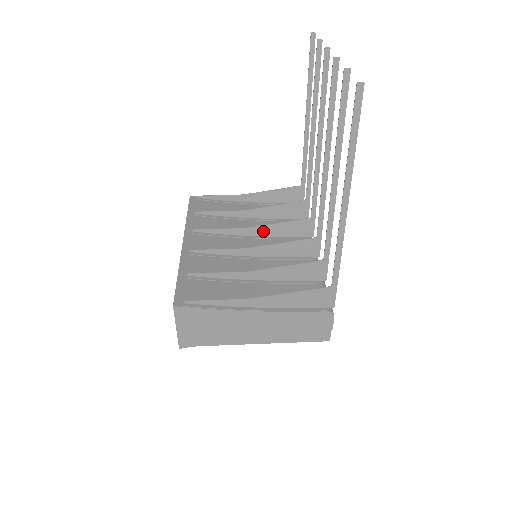
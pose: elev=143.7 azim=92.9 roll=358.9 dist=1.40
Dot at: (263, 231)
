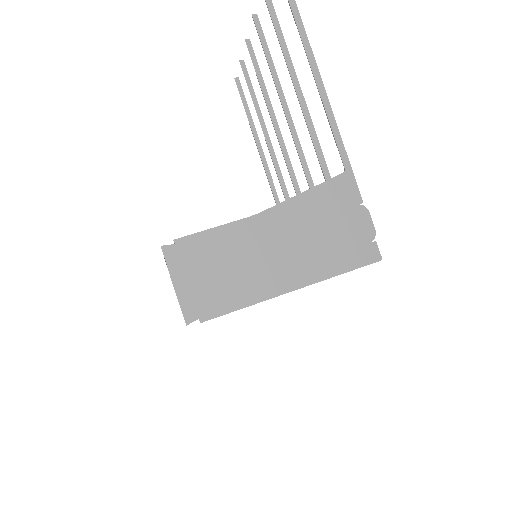
Dot at: occluded
